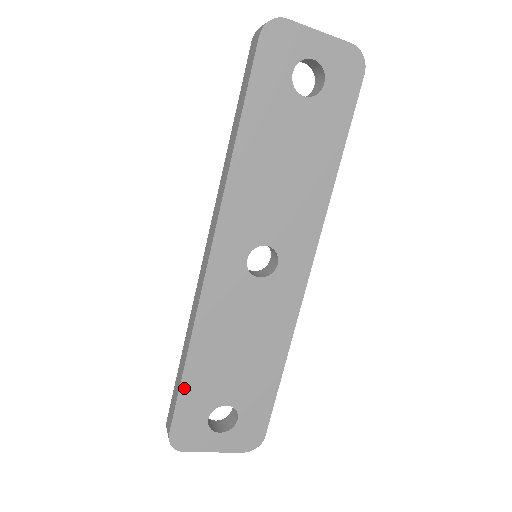
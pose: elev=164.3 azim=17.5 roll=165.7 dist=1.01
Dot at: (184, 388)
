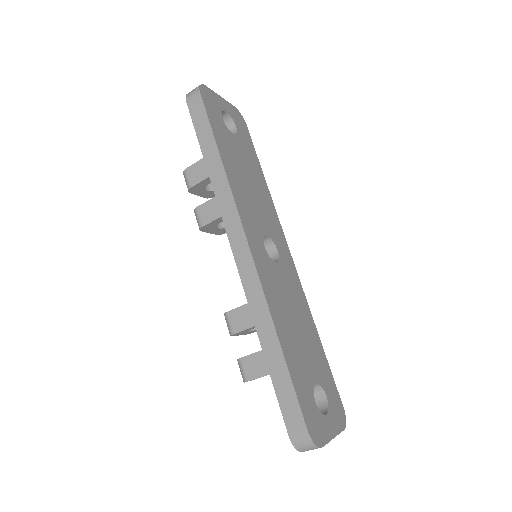
Dot at: (292, 375)
